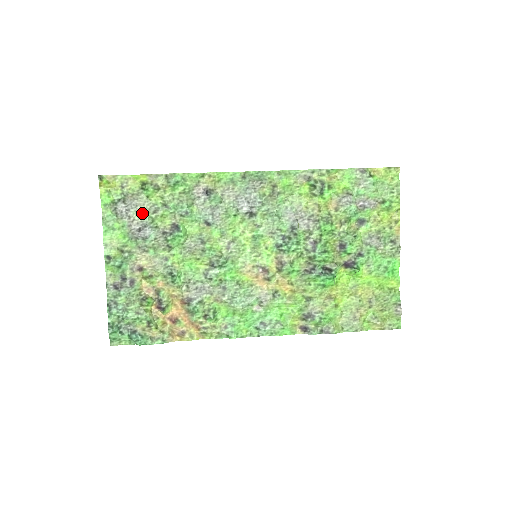
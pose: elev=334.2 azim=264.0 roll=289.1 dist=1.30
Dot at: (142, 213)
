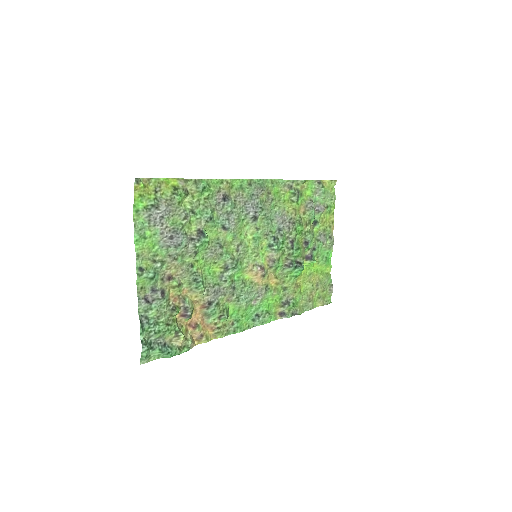
Dot at: (174, 219)
